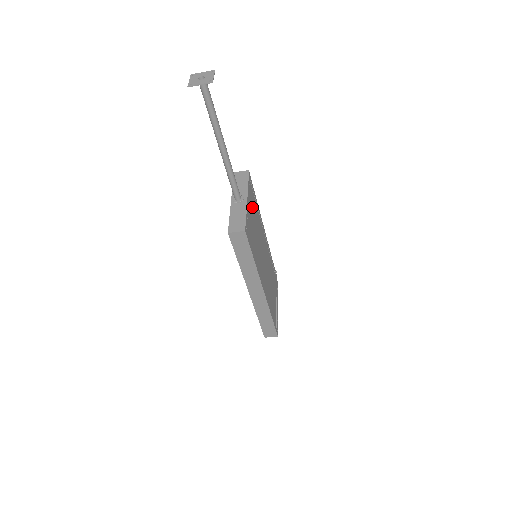
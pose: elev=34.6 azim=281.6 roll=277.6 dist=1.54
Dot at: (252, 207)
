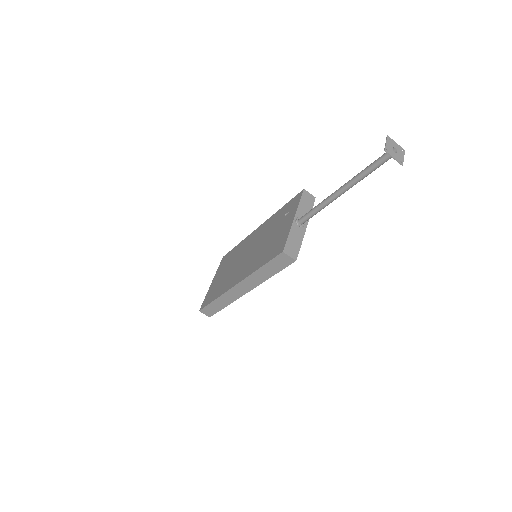
Dot at: occluded
